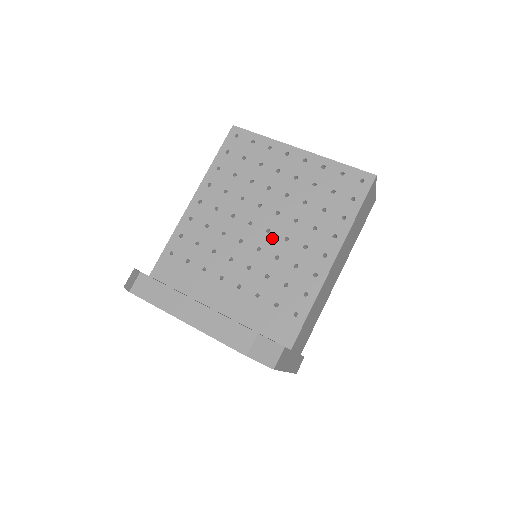
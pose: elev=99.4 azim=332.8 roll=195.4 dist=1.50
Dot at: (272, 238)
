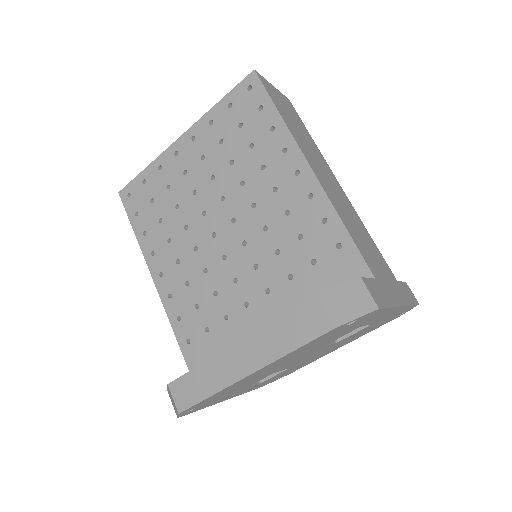
Dot at: (243, 221)
